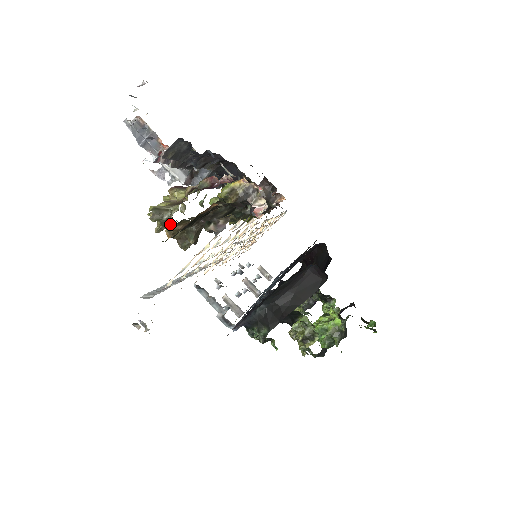
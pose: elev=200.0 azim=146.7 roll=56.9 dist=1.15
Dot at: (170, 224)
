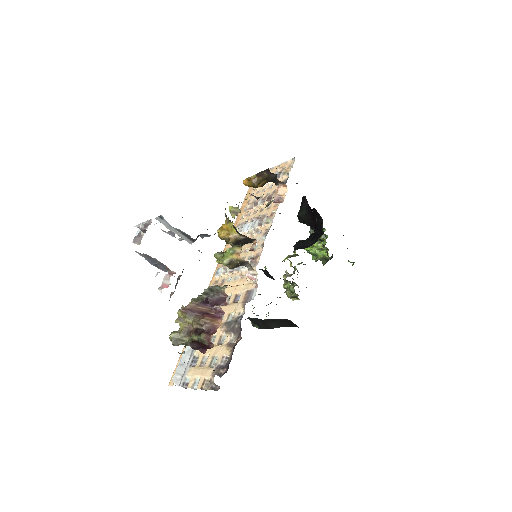
Dot at: occluded
